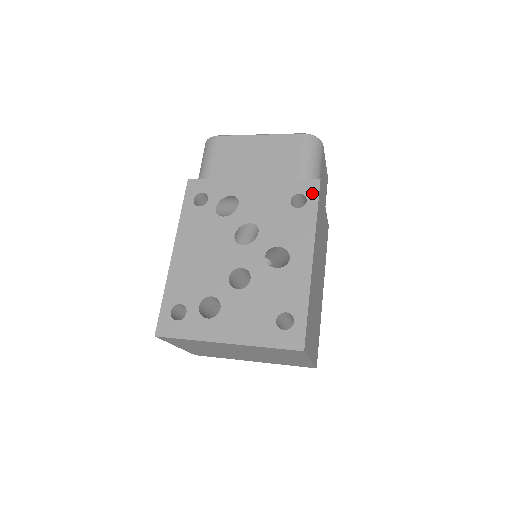
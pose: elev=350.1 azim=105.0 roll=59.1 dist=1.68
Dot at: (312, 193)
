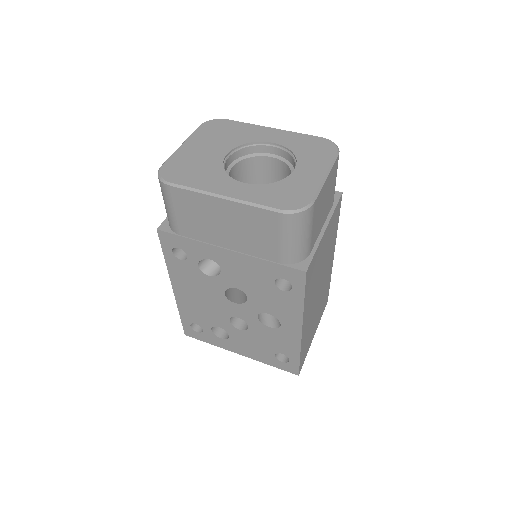
Dot at: (297, 283)
